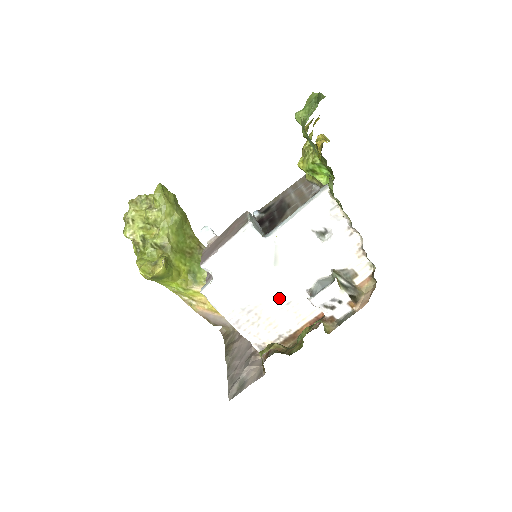
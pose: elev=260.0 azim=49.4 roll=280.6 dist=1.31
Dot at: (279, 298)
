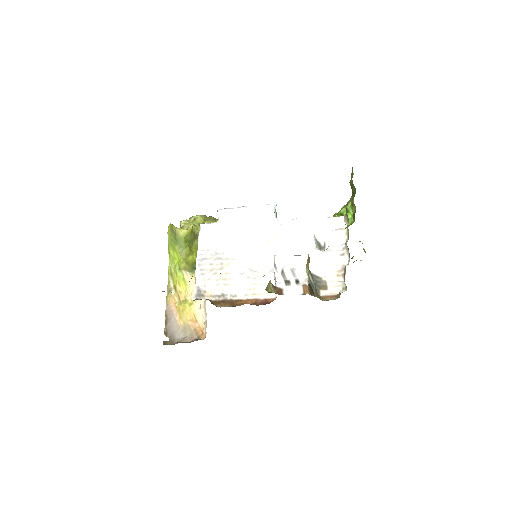
Dot at: (250, 265)
